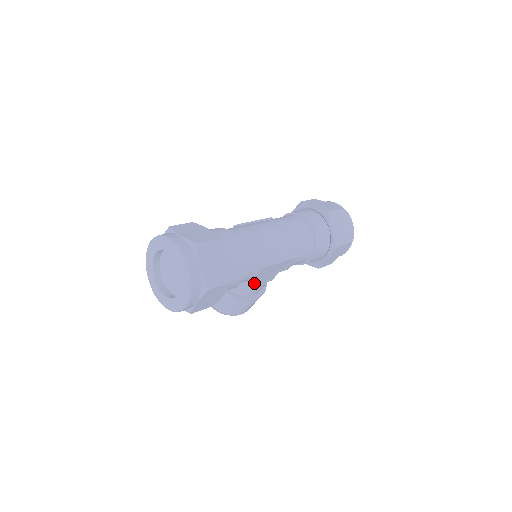
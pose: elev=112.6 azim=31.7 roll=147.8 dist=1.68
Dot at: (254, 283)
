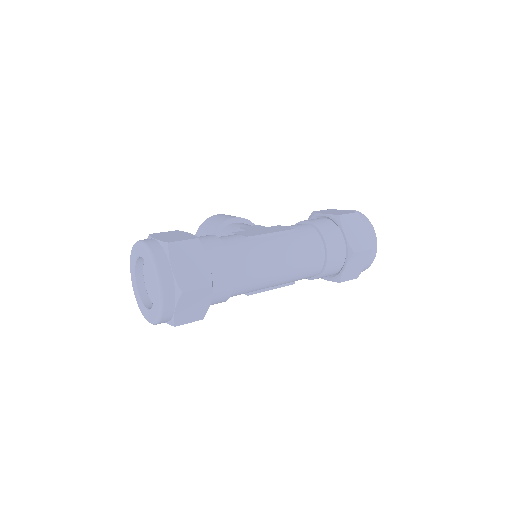
Dot at: occluded
